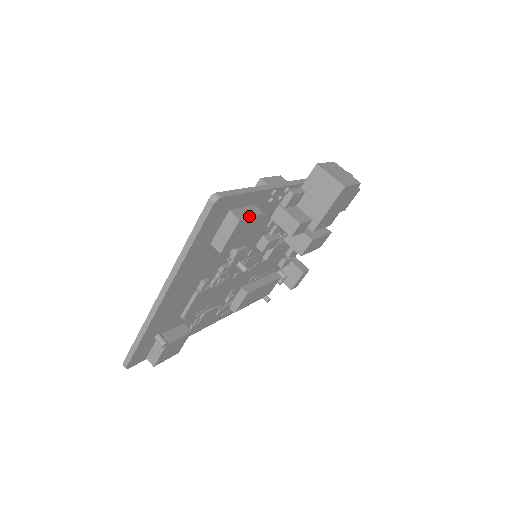
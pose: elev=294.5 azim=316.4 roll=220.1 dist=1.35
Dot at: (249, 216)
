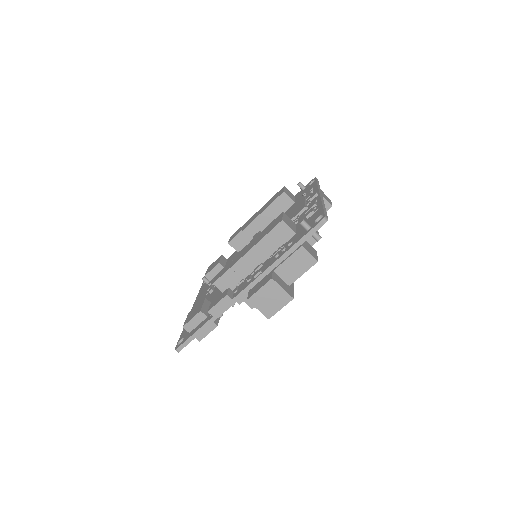
Dot at: (206, 335)
